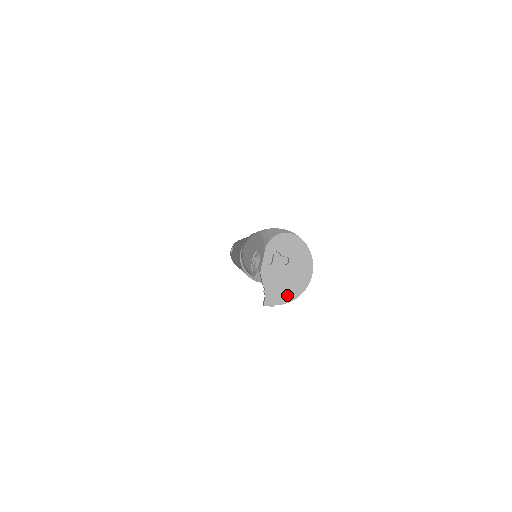
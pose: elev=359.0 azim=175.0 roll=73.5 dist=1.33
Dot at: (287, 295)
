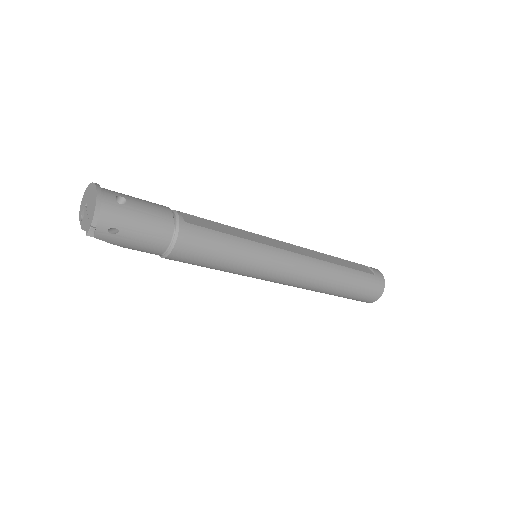
Dot at: (92, 212)
